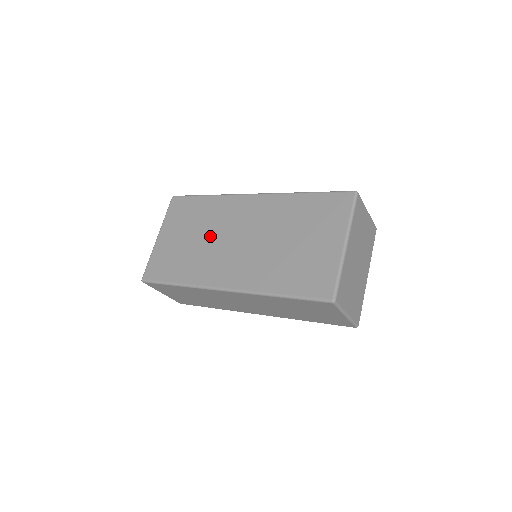
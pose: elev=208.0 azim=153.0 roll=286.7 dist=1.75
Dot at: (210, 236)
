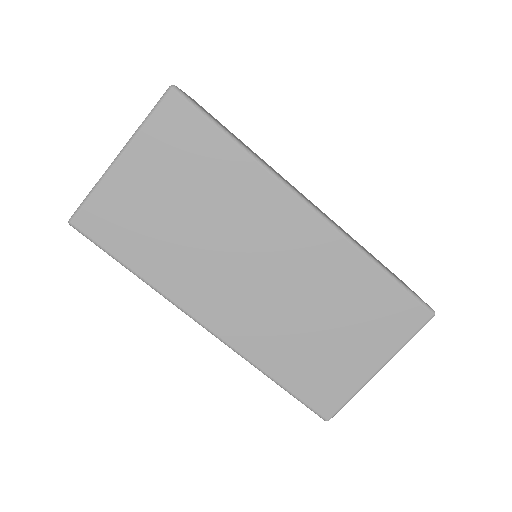
Dot at: (215, 231)
